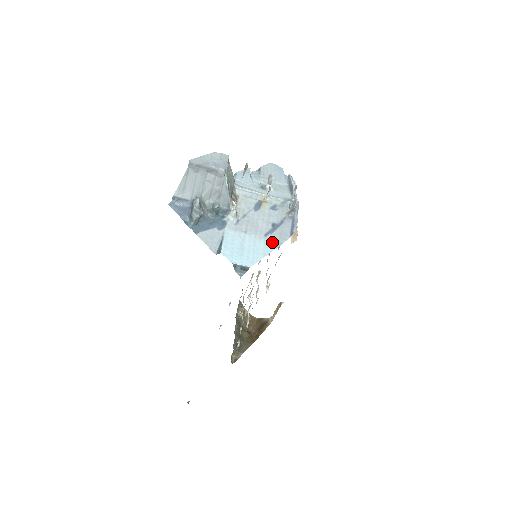
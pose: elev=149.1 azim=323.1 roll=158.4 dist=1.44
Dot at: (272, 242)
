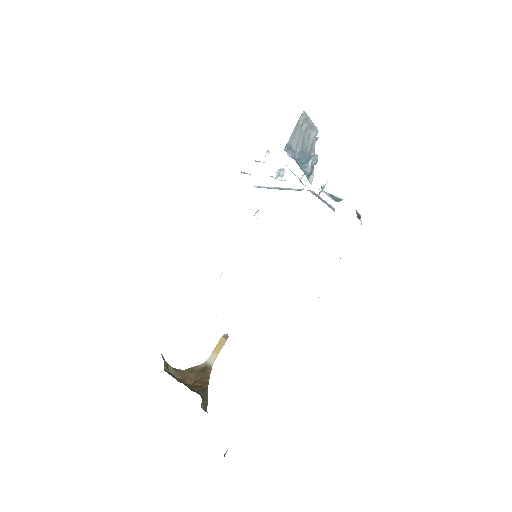
Dot at: occluded
